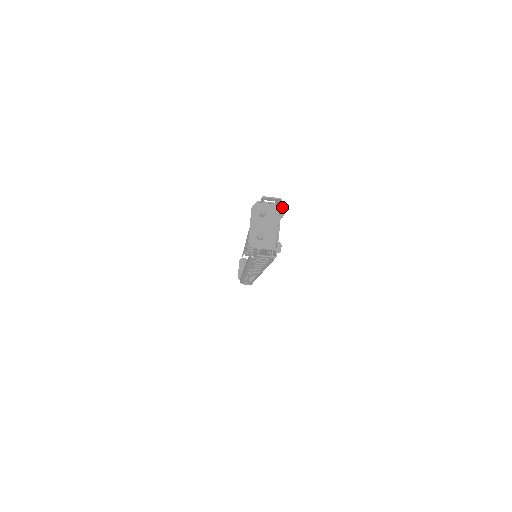
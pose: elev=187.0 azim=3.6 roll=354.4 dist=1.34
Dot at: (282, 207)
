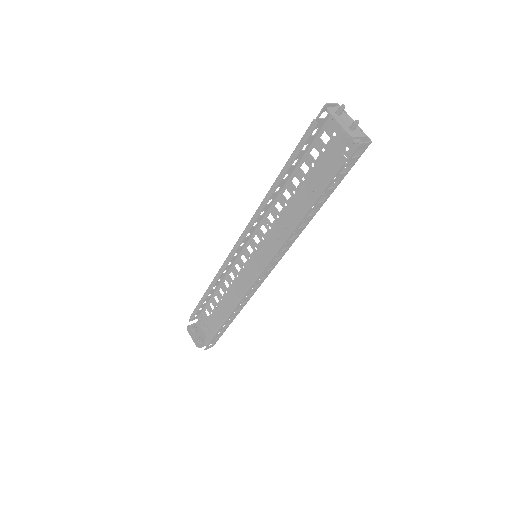
Dot at: occluded
